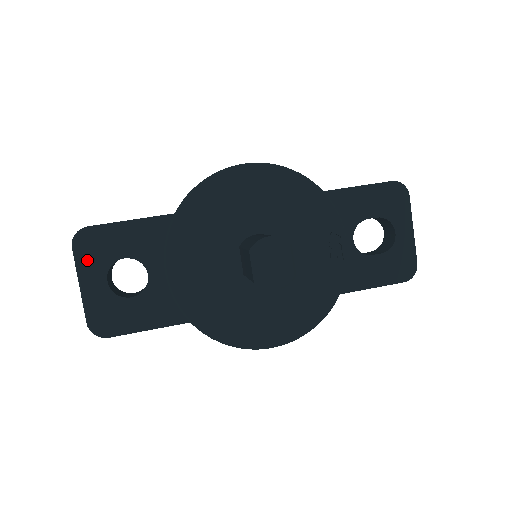
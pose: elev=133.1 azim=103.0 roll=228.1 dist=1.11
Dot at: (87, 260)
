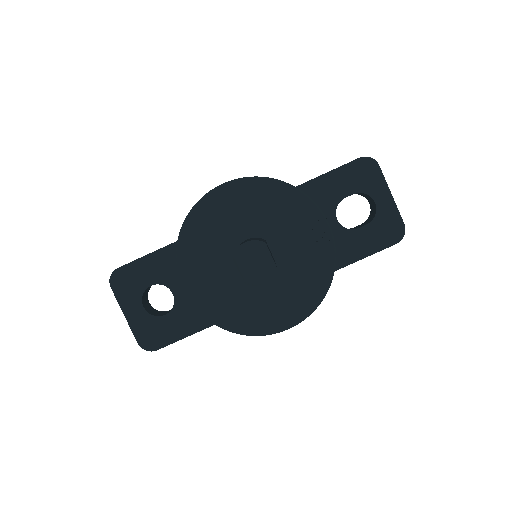
Dot at: (124, 294)
